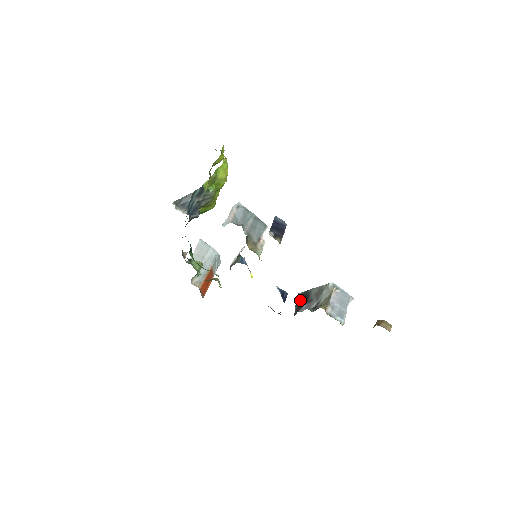
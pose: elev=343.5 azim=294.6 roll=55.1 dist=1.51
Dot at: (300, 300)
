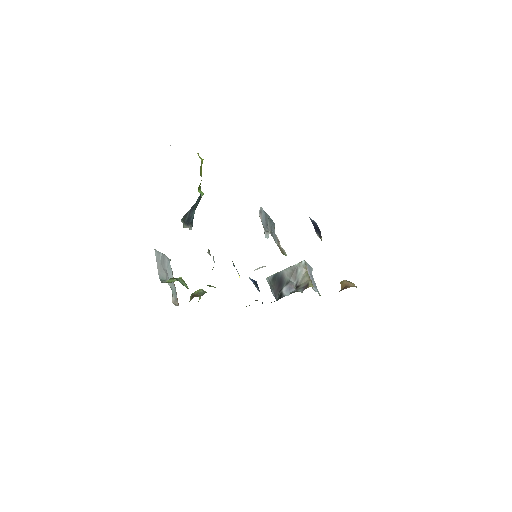
Dot at: (274, 284)
